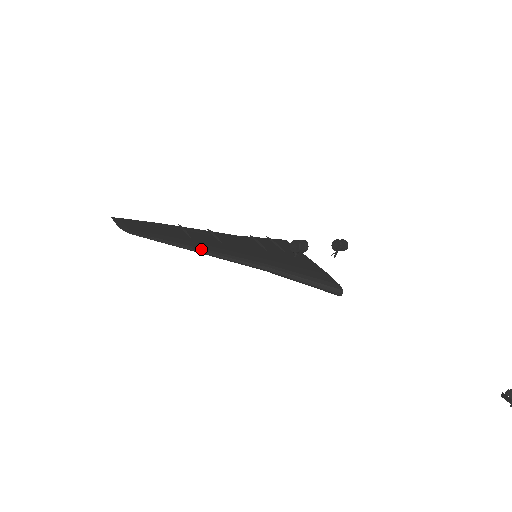
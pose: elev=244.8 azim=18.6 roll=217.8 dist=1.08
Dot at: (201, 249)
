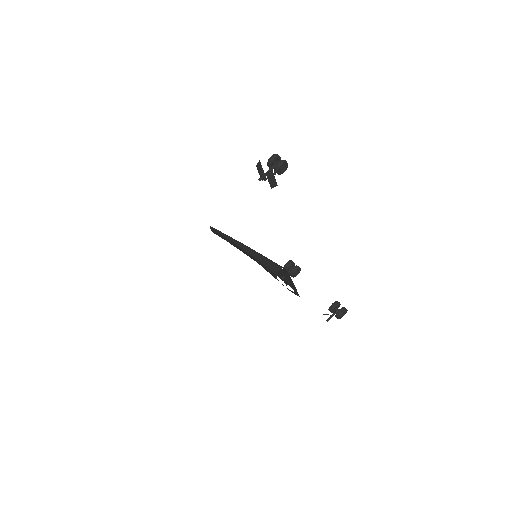
Dot at: (230, 237)
